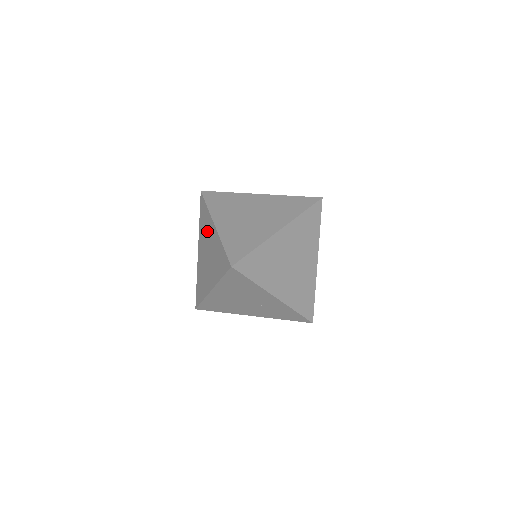
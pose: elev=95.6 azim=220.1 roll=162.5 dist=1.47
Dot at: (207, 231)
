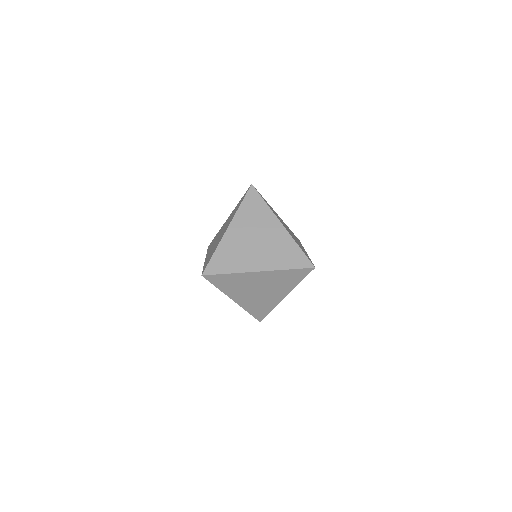
Dot at: (229, 221)
